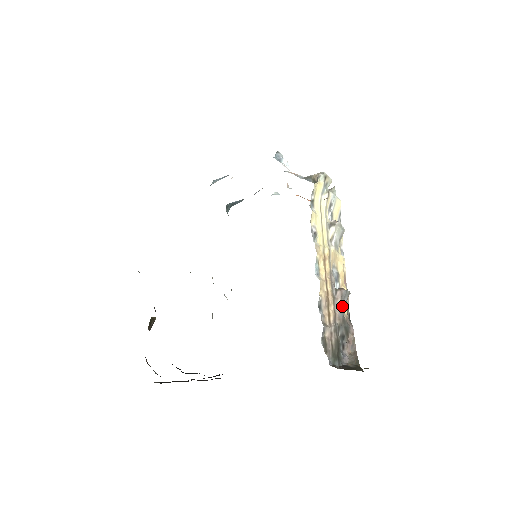
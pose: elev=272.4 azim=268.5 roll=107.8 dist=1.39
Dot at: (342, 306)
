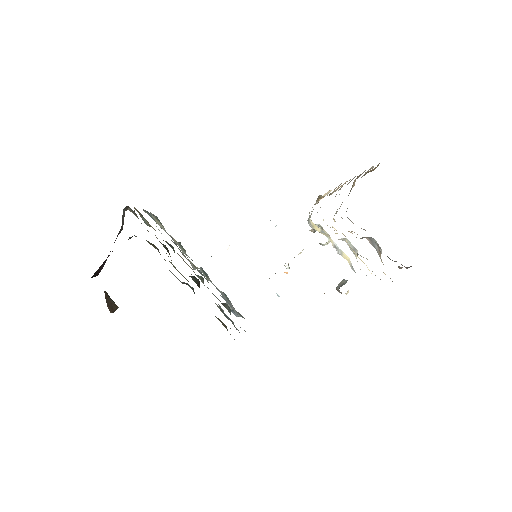
Dot at: occluded
